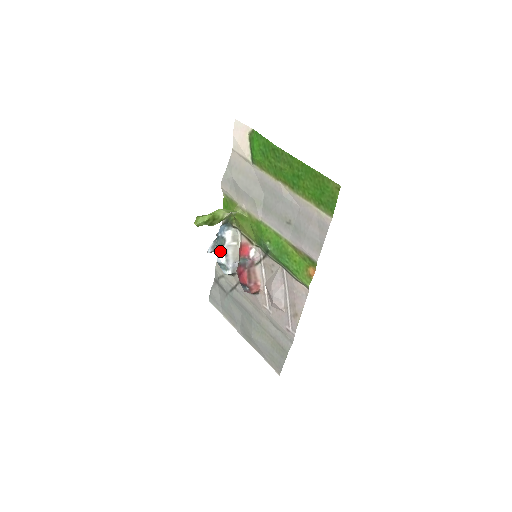
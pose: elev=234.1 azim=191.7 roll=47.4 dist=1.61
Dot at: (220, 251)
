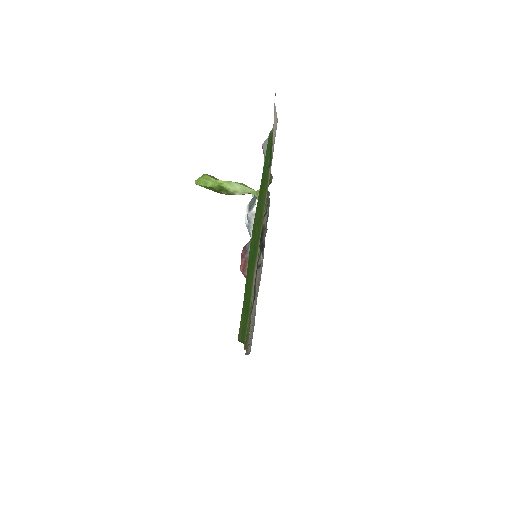
Dot at: (247, 211)
